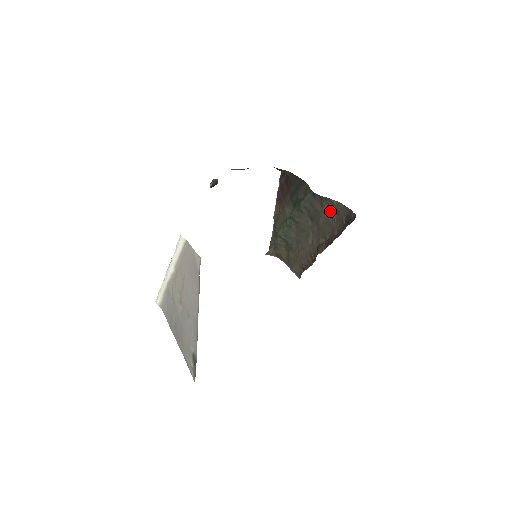
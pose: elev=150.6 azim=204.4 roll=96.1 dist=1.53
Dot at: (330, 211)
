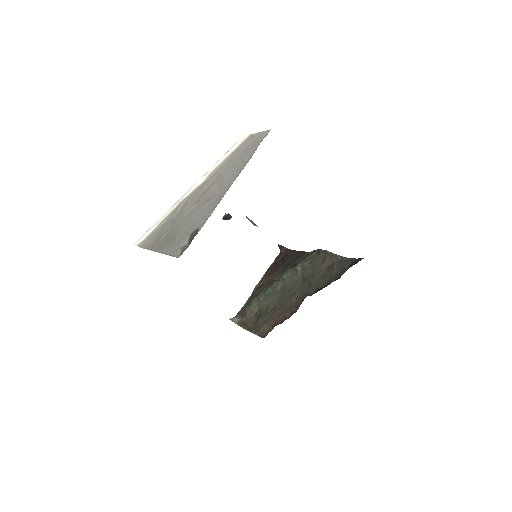
Dot at: (331, 267)
